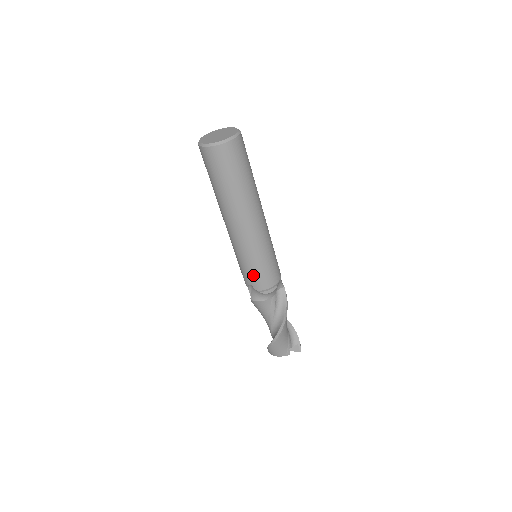
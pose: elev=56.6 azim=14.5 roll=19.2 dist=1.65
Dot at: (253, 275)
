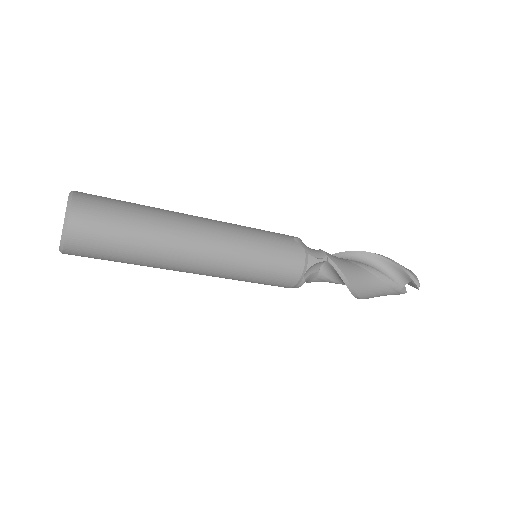
Dot at: occluded
